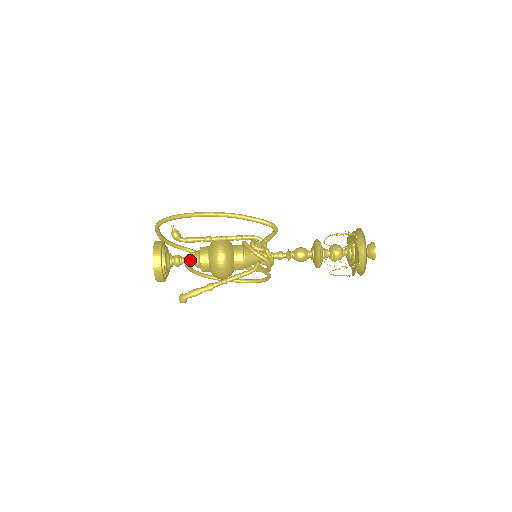
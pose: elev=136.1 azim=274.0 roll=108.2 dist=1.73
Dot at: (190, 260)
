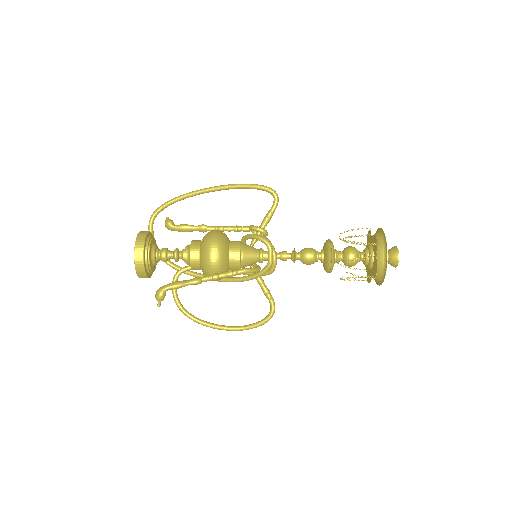
Dot at: (179, 252)
